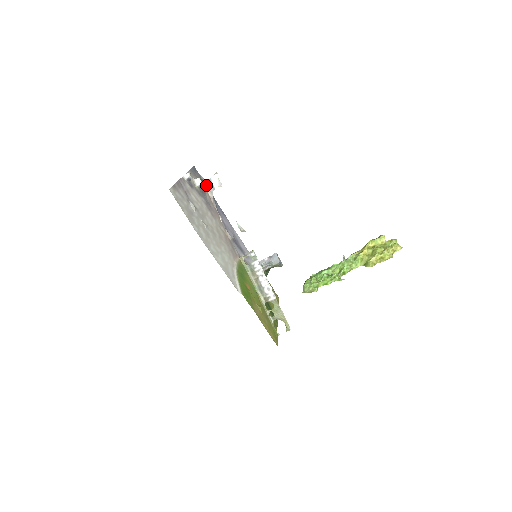
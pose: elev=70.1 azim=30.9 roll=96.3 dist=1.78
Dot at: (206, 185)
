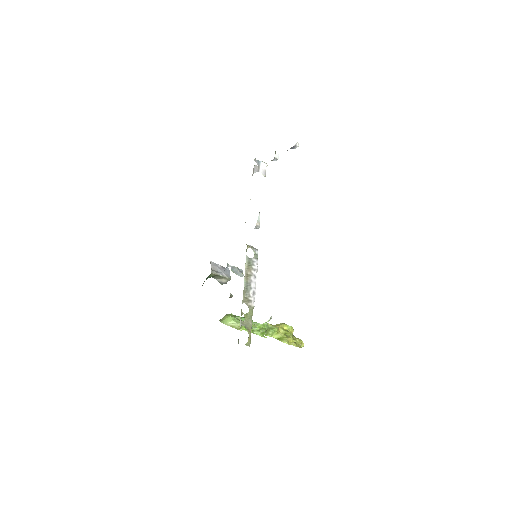
Dot at: (255, 161)
